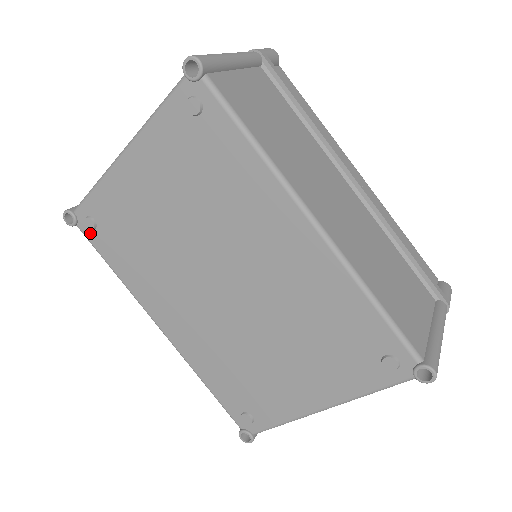
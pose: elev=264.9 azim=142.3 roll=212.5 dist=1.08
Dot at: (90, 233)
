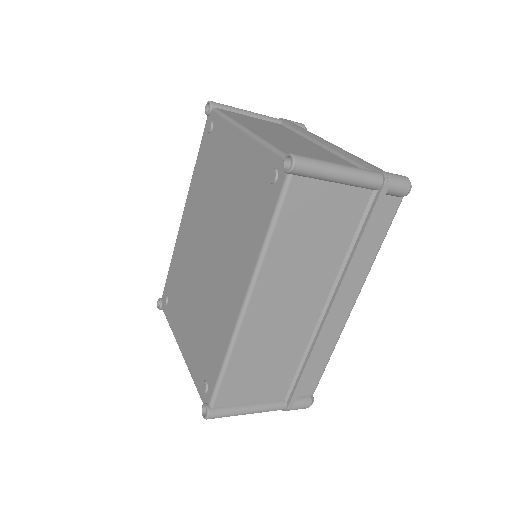
Dot at: occluded
